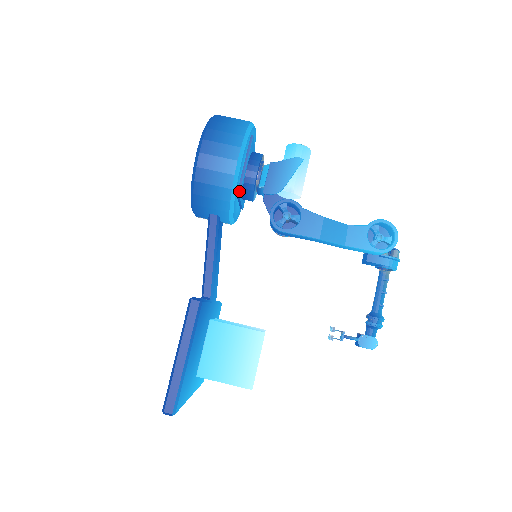
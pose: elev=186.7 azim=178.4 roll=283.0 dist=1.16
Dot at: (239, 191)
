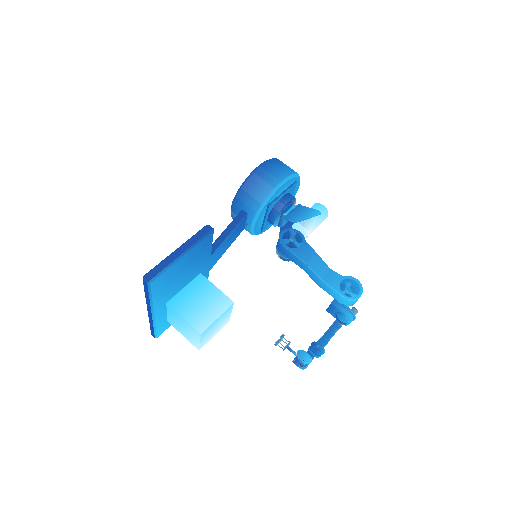
Dot at: (271, 204)
